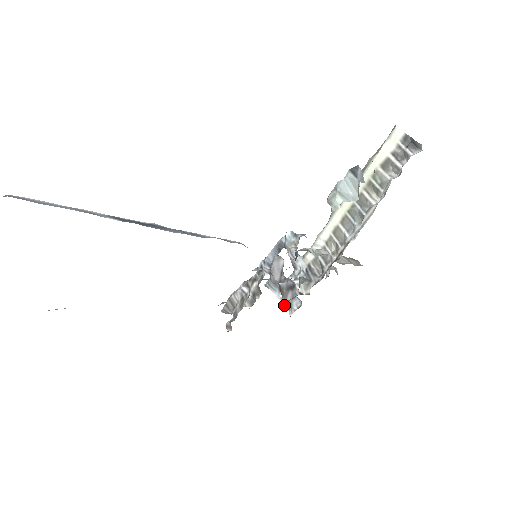
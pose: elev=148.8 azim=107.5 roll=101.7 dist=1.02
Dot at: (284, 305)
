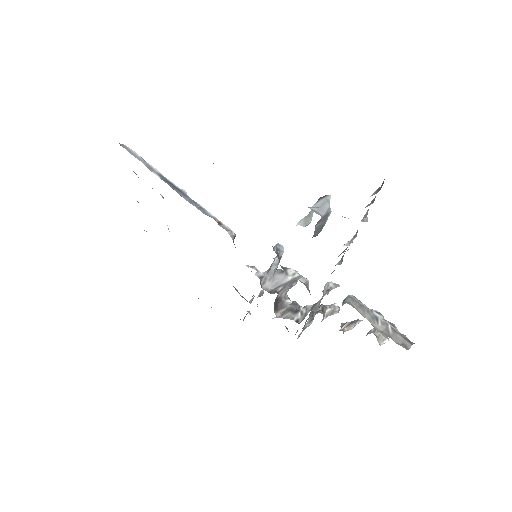
Dot at: occluded
